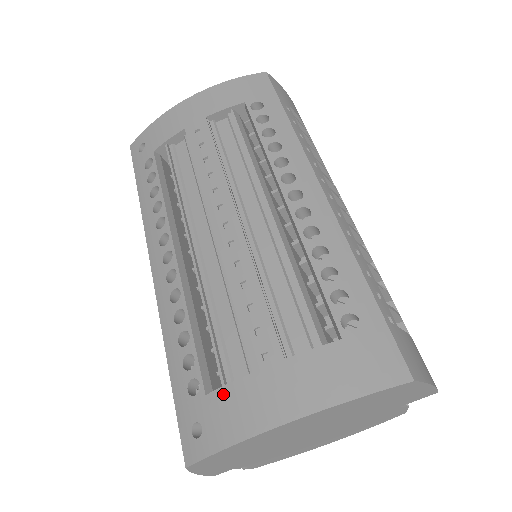
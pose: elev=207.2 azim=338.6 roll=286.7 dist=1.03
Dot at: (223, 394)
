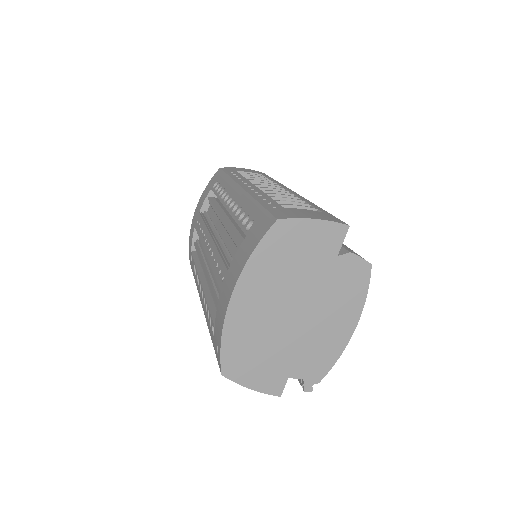
Dot at: (216, 317)
